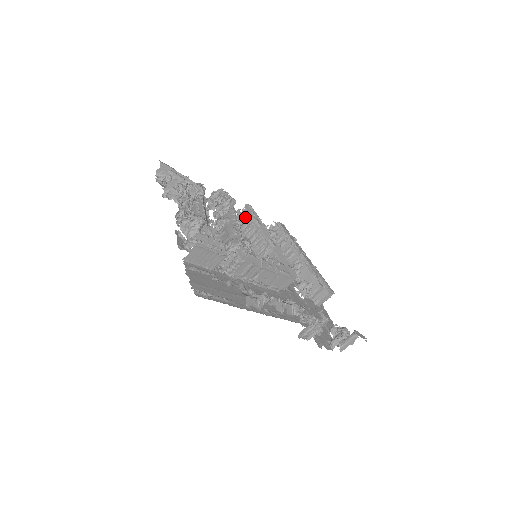
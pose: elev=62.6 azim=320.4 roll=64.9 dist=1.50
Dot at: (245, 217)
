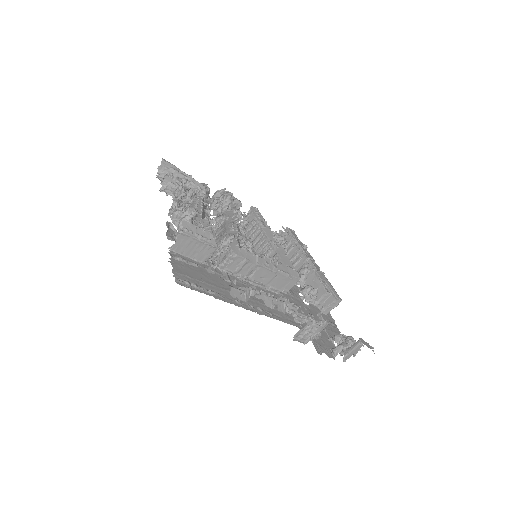
Dot at: (250, 219)
